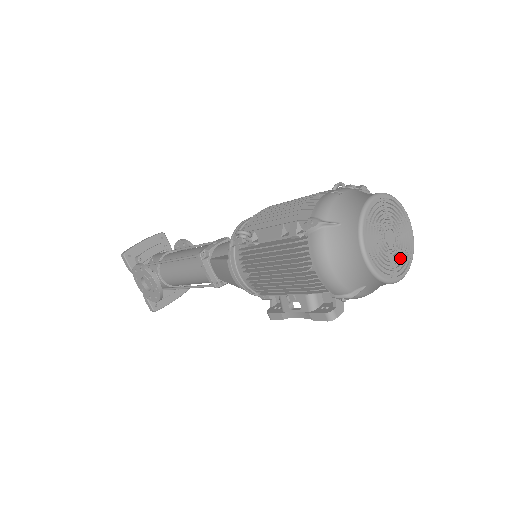
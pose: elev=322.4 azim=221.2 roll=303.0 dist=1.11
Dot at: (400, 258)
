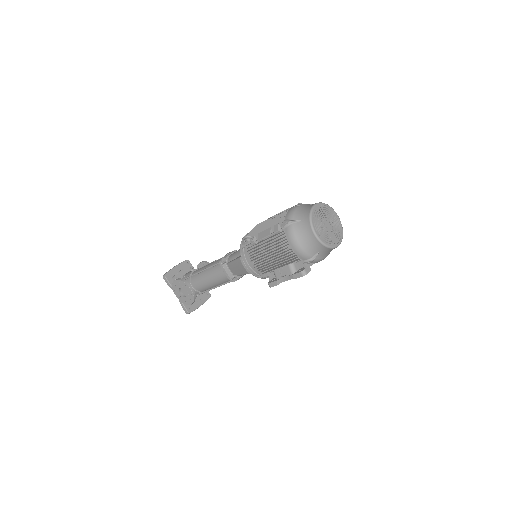
Dot at: (335, 235)
